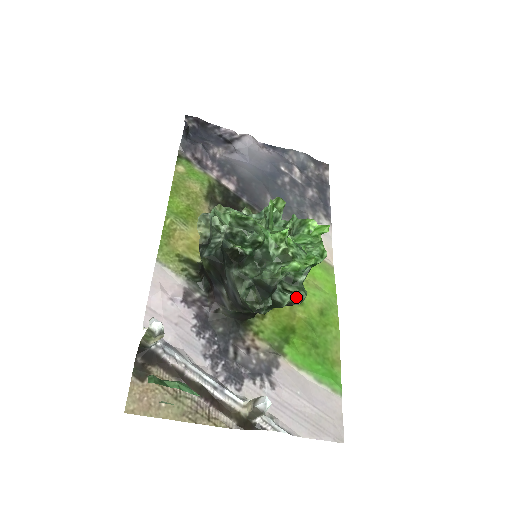
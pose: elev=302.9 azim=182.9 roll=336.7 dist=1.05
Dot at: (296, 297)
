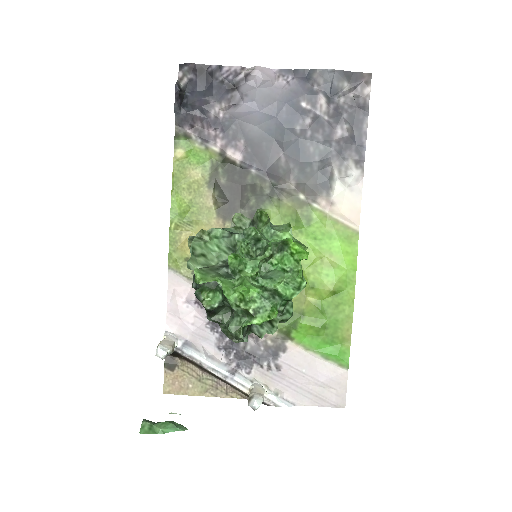
Dot at: (272, 330)
